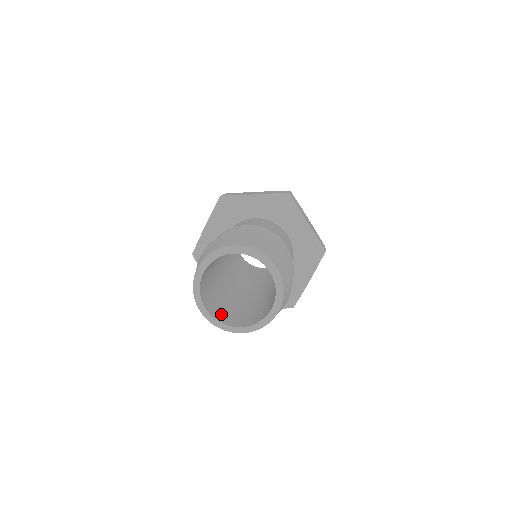
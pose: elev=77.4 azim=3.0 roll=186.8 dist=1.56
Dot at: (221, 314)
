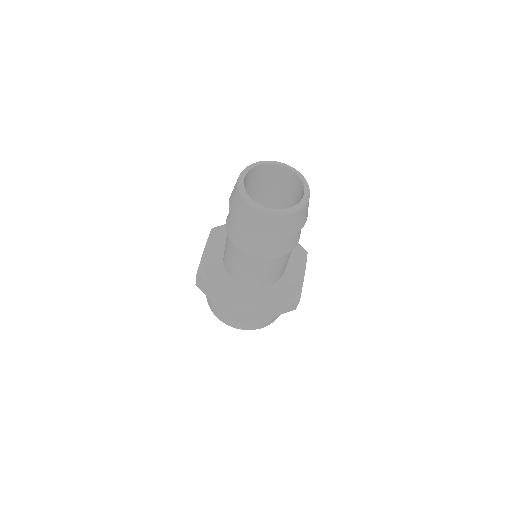
Dot at: occluded
